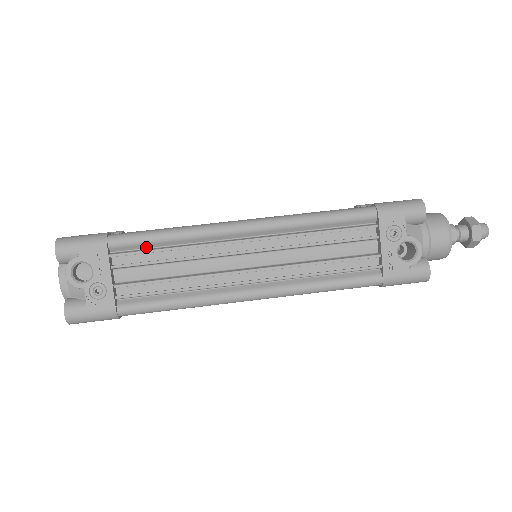
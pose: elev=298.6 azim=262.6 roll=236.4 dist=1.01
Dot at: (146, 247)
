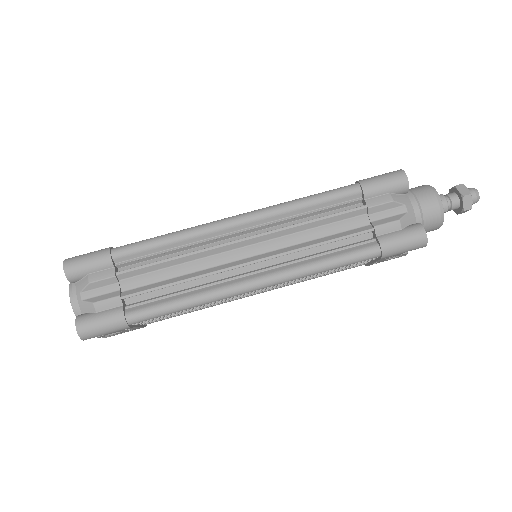
Dot at: occluded
